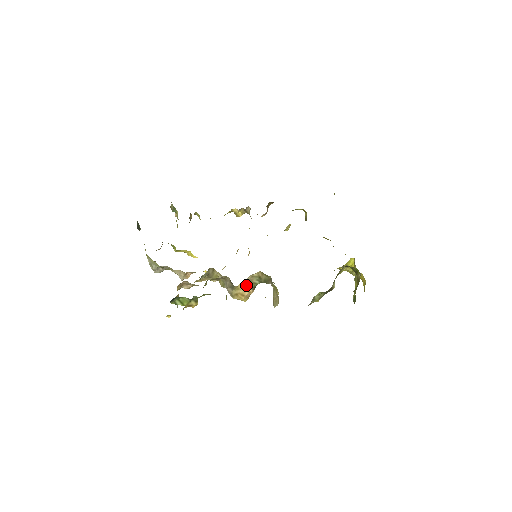
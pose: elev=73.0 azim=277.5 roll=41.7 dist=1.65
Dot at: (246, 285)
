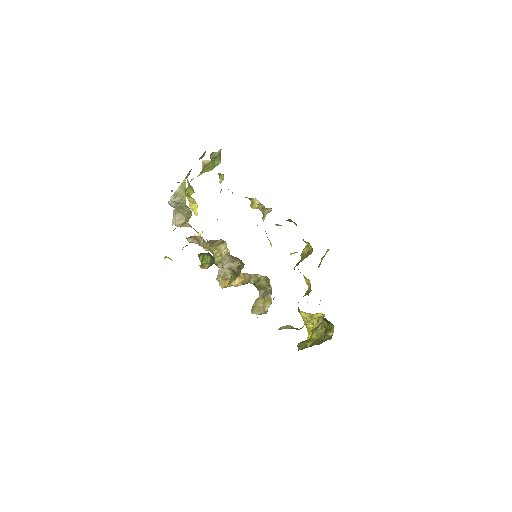
Dot at: (243, 278)
